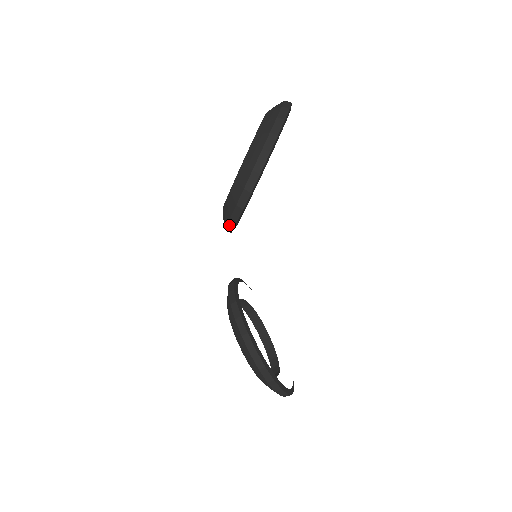
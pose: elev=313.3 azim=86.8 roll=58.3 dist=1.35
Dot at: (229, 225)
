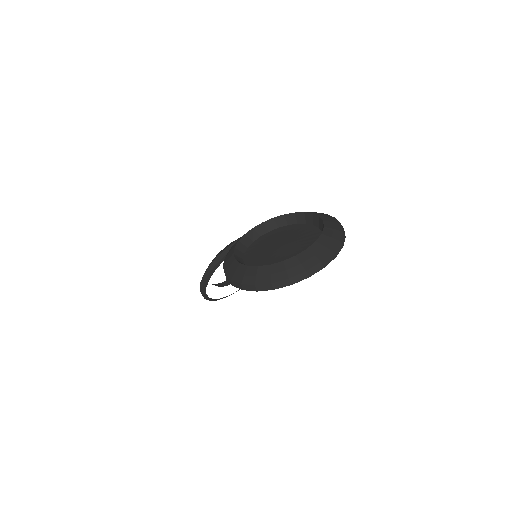
Dot at: occluded
